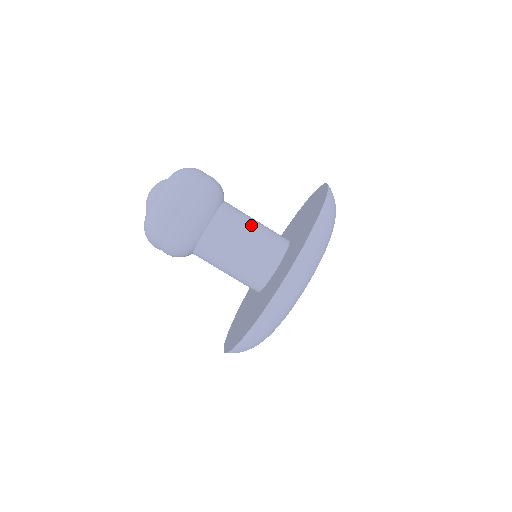
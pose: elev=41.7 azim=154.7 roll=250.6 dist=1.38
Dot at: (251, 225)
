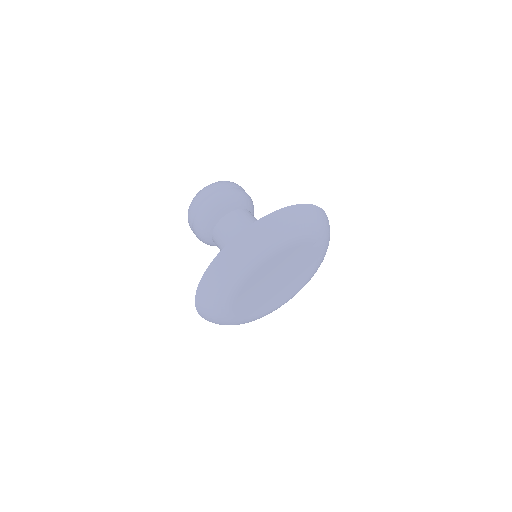
Dot at: occluded
